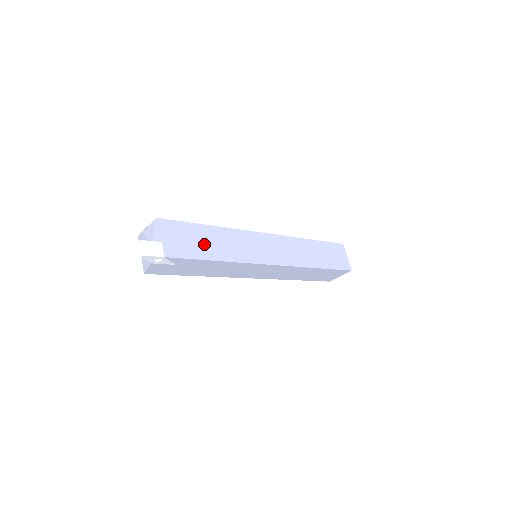
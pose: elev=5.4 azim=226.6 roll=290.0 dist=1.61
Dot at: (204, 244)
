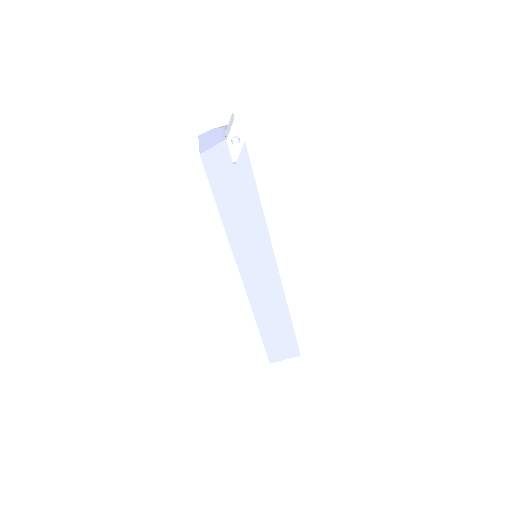
Dot at: occluded
